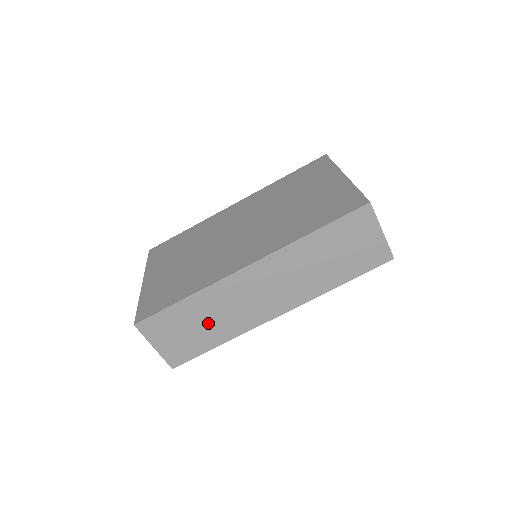
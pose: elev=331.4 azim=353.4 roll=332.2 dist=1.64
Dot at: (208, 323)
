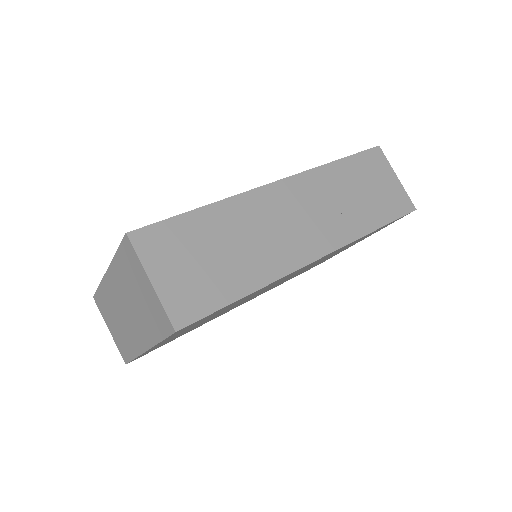
Dot at: (233, 252)
